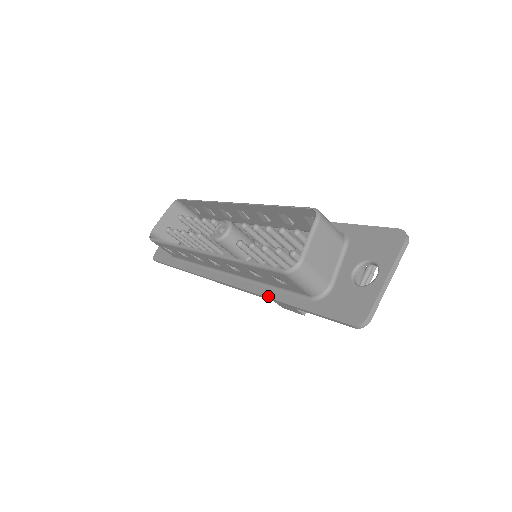
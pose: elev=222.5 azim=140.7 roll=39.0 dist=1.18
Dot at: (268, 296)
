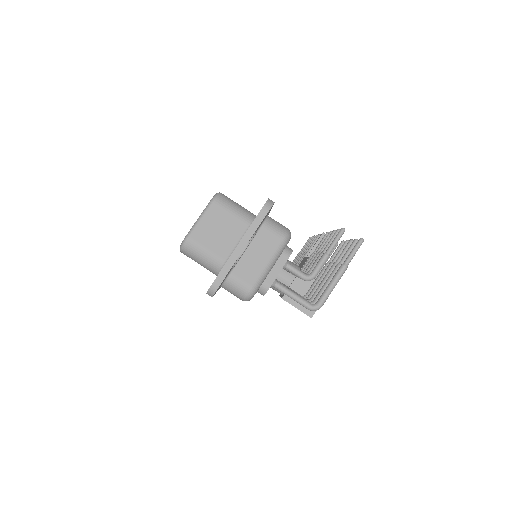
Dot at: occluded
